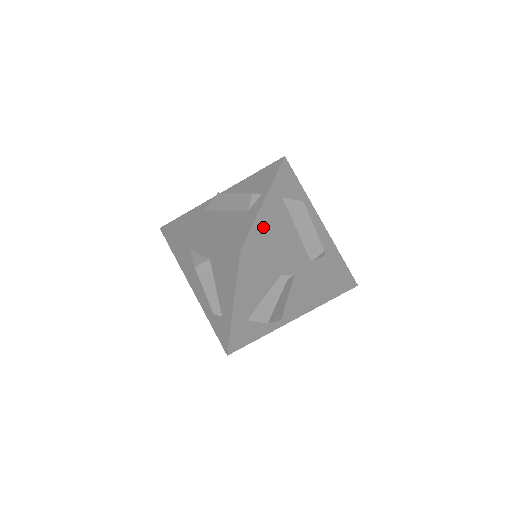
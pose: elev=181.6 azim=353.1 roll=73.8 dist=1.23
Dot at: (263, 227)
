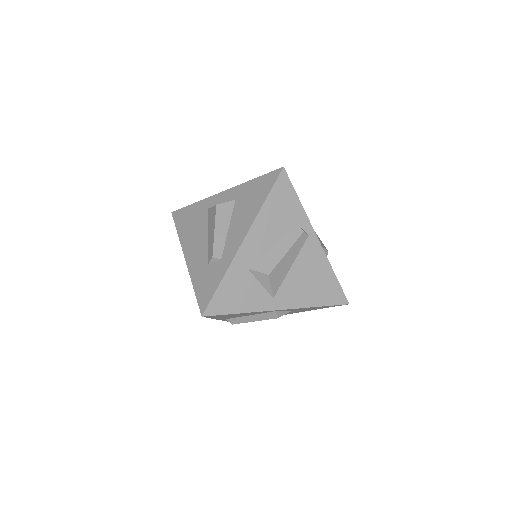
Dot at: occluded
